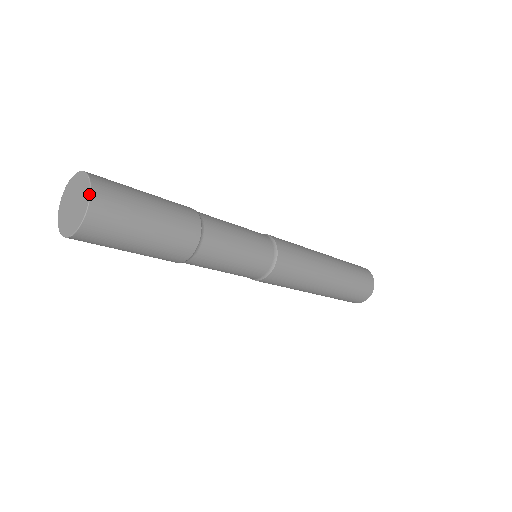
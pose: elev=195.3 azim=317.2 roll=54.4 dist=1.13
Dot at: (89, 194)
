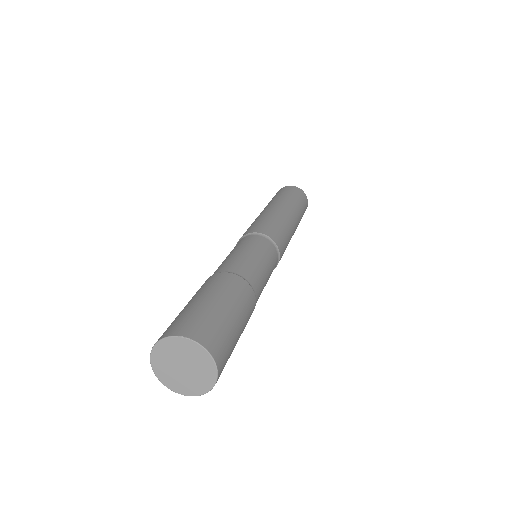
Dot at: (216, 375)
